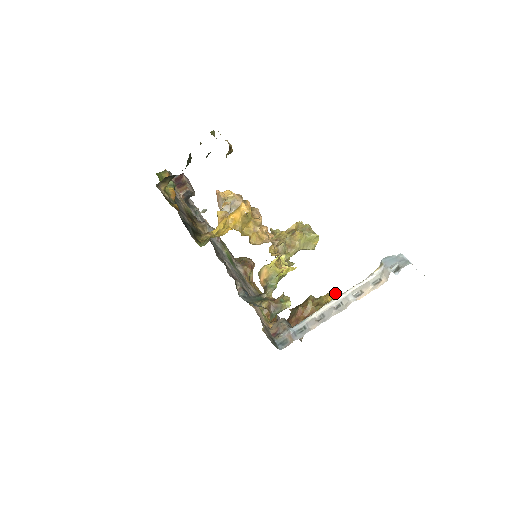
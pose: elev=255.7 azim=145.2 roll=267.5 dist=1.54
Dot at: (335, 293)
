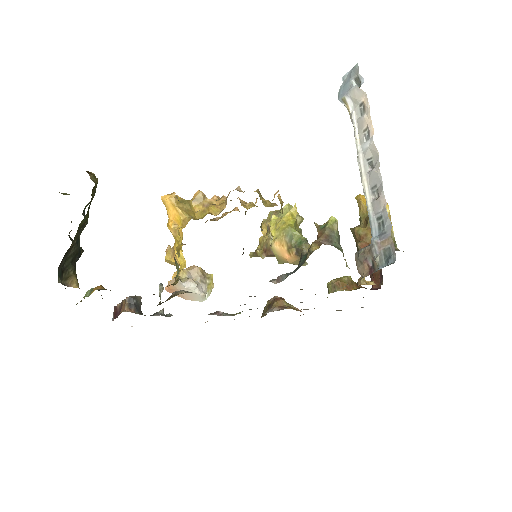
Dot at: (362, 196)
